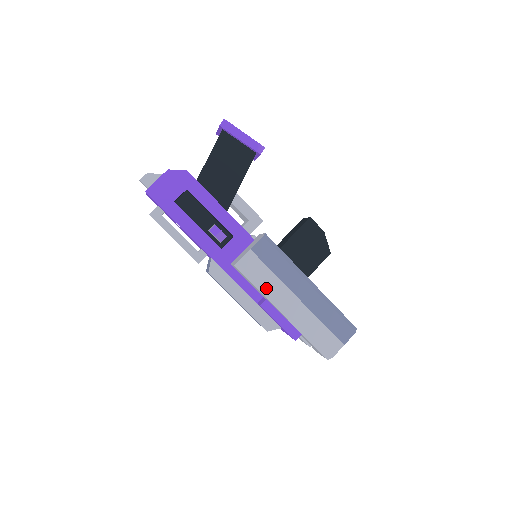
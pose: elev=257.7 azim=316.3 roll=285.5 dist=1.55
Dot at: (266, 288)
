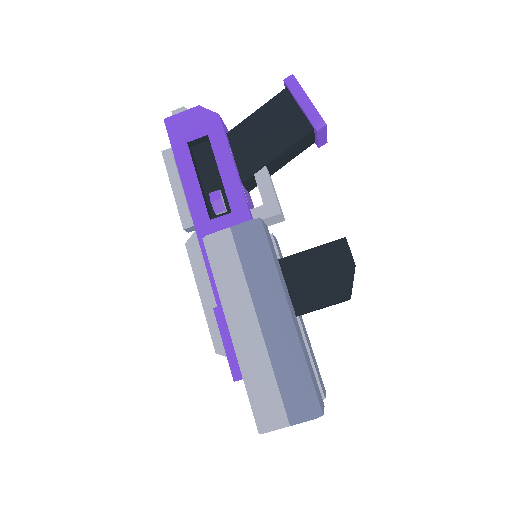
Dot at: (224, 286)
